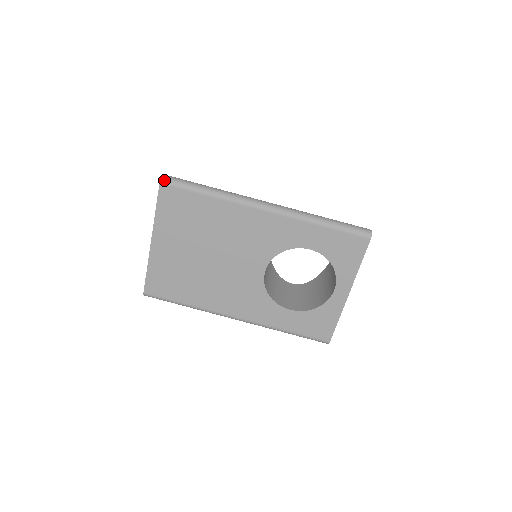
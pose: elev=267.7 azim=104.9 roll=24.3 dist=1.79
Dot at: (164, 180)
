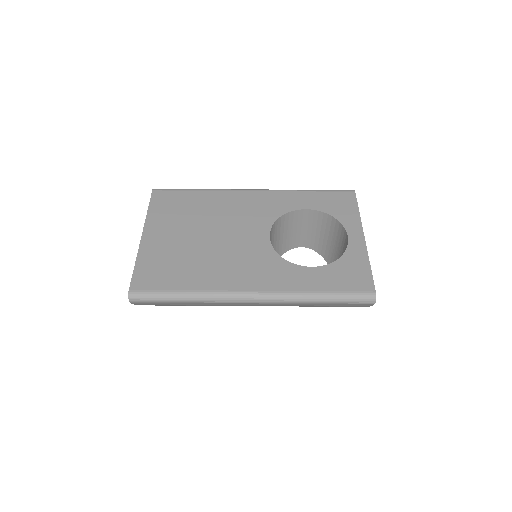
Dot at: (156, 189)
